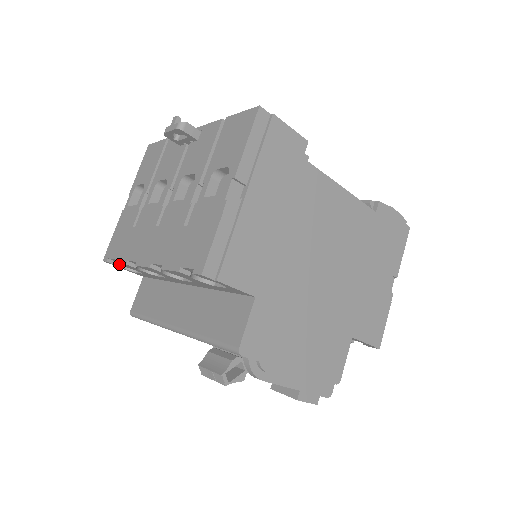
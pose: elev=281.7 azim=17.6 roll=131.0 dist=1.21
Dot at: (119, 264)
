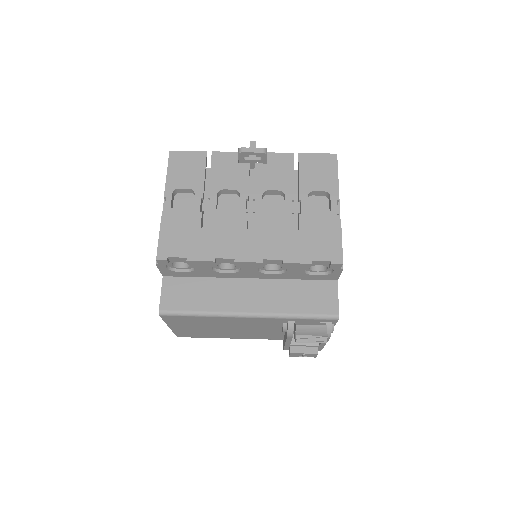
Dot at: (190, 262)
